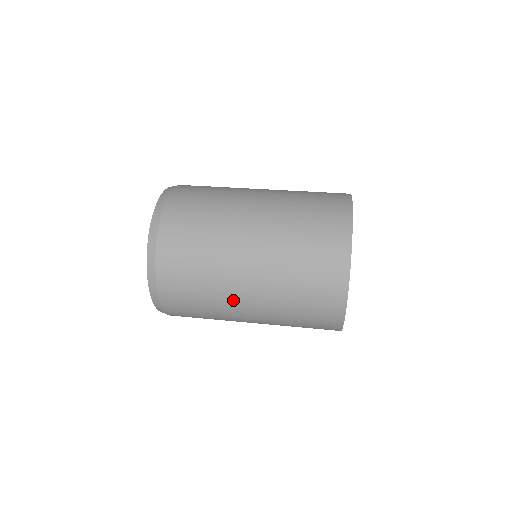
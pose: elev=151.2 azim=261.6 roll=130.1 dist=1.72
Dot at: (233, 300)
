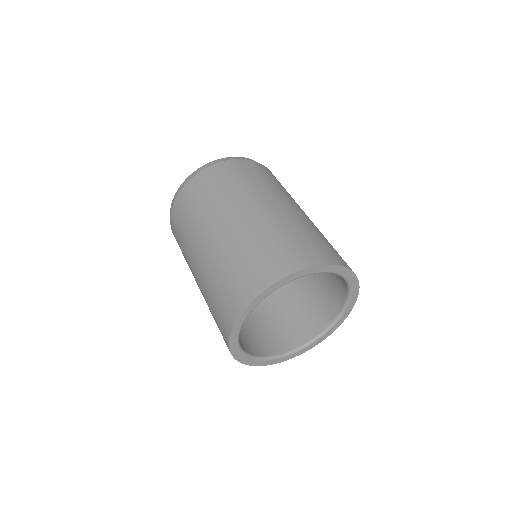
Dot at: (191, 269)
